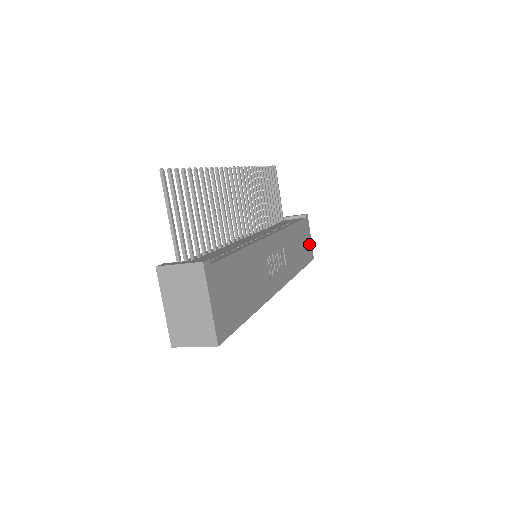
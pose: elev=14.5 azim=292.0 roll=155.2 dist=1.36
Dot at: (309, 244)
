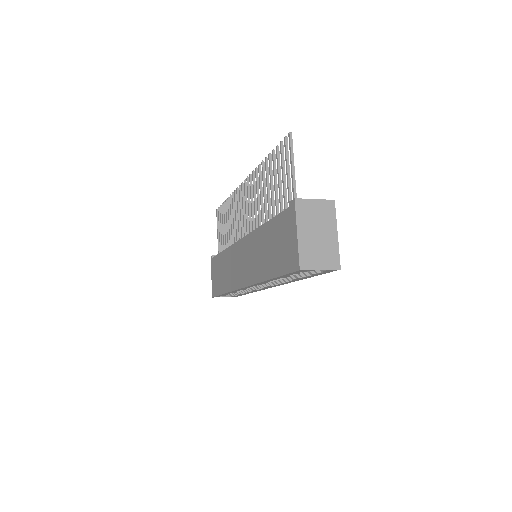
Dot at: occluded
